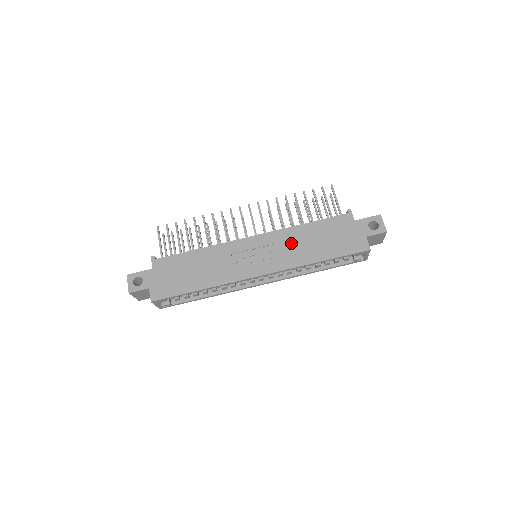
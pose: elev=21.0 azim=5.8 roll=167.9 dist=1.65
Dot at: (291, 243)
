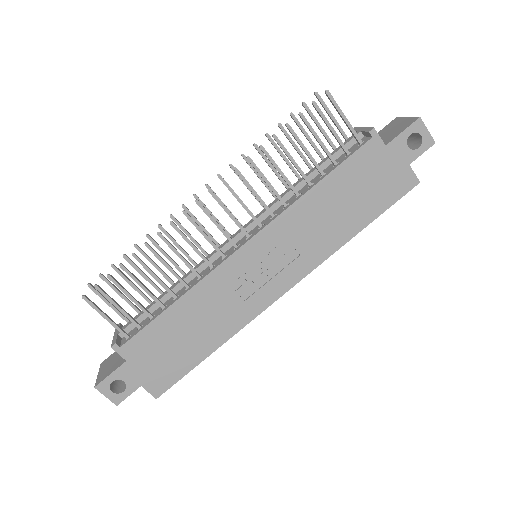
Dot at: (308, 226)
